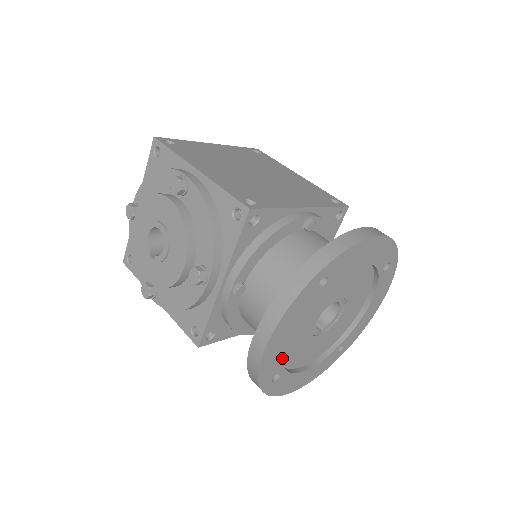
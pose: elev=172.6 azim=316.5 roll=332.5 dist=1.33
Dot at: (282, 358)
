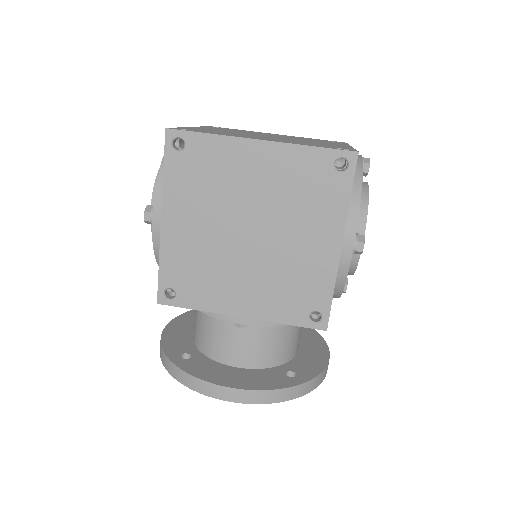
Dot at: occluded
